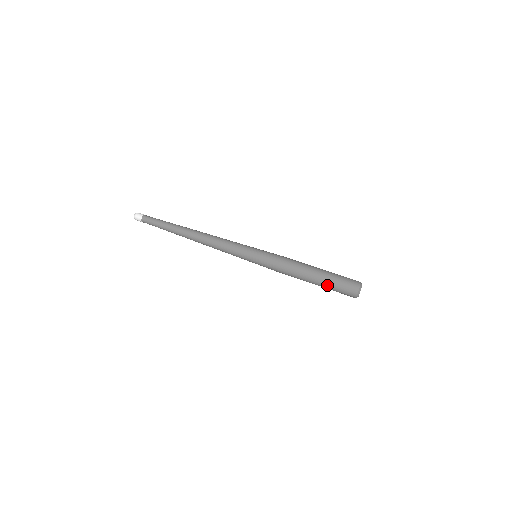
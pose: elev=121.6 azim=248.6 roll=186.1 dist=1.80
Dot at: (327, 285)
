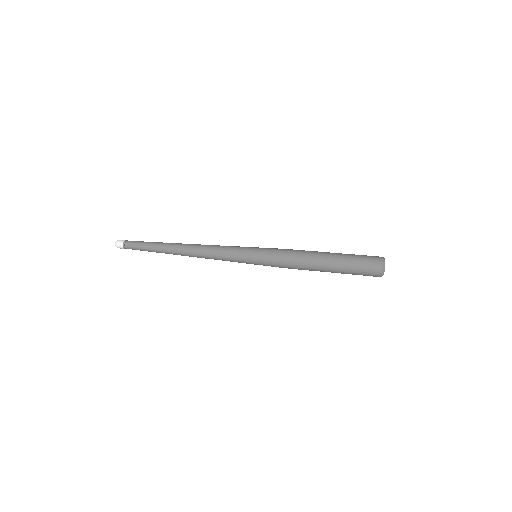
Dot at: (344, 270)
